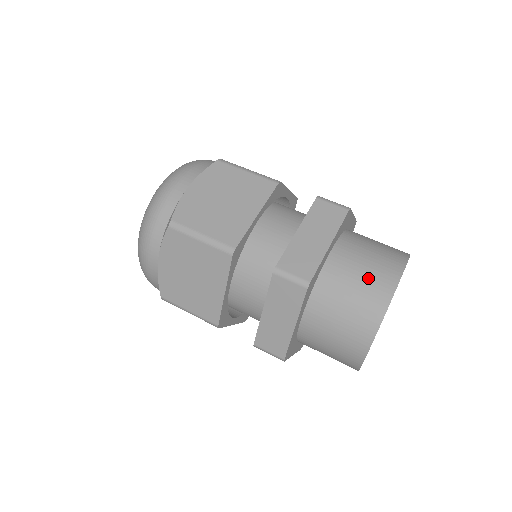
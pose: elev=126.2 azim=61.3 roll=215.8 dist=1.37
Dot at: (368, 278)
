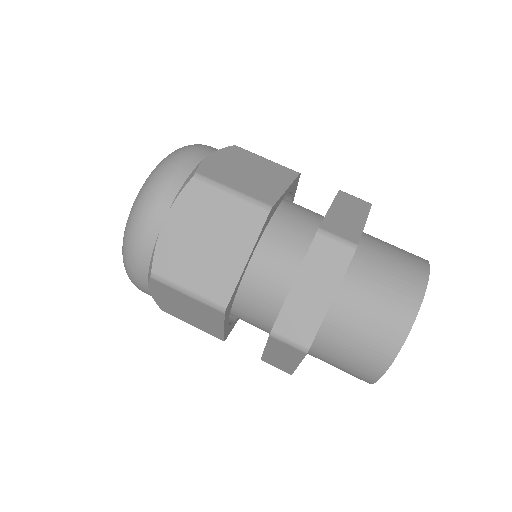
Dot at: (375, 328)
